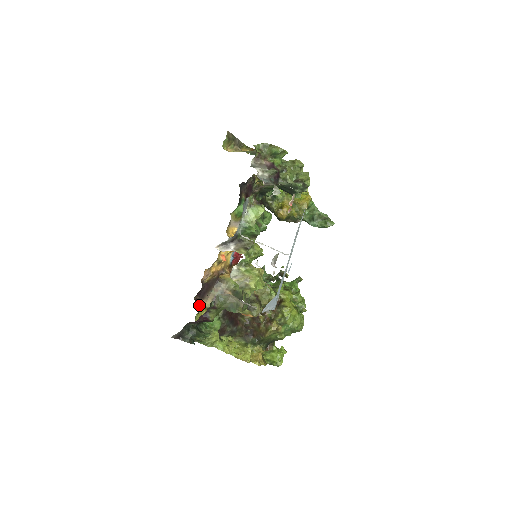
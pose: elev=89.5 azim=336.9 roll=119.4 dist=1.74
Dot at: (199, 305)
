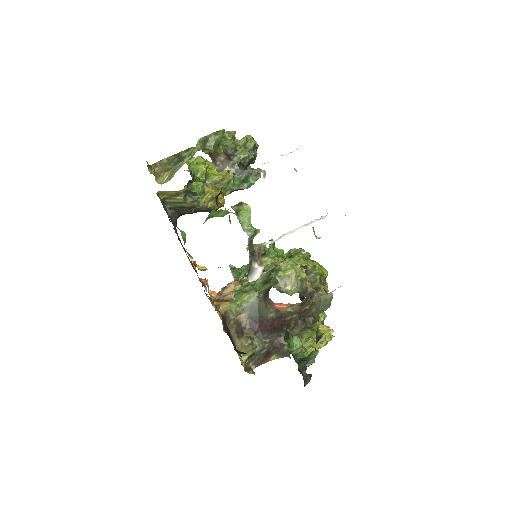
Dot at: (244, 353)
